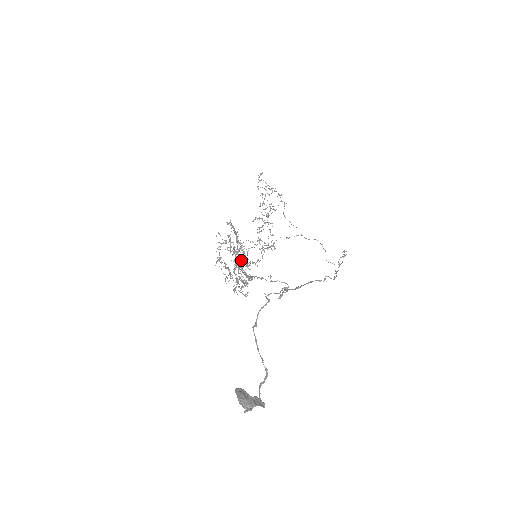
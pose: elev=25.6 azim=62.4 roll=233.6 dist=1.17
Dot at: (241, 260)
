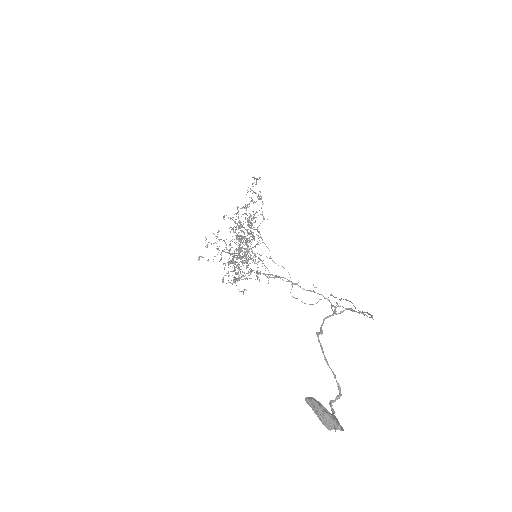
Dot at: (243, 252)
